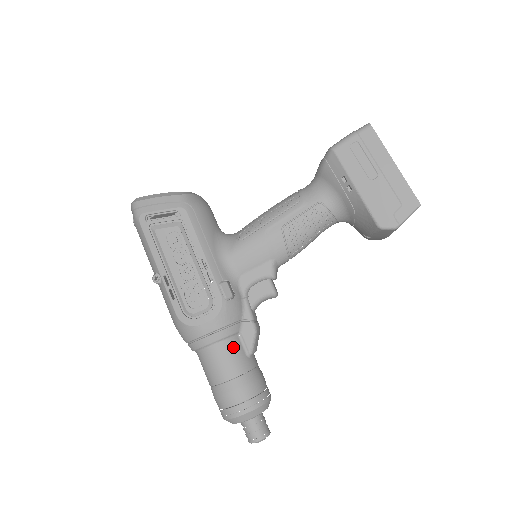
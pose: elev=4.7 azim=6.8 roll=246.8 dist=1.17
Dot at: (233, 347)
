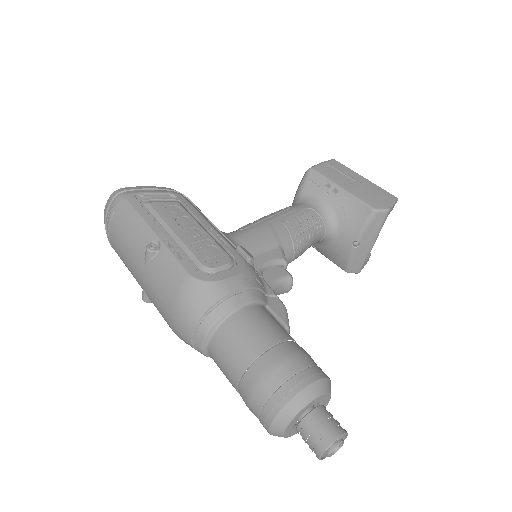
Dot at: (267, 313)
